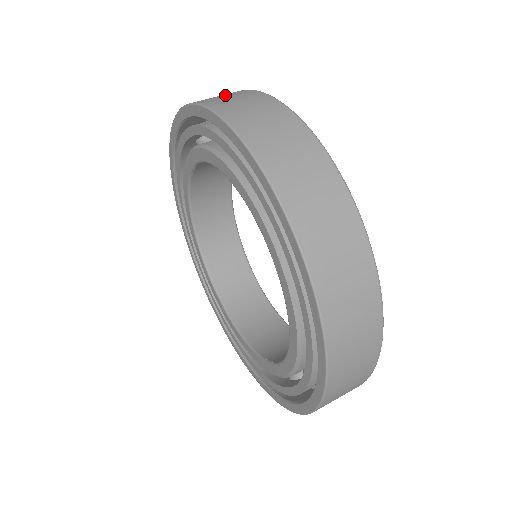
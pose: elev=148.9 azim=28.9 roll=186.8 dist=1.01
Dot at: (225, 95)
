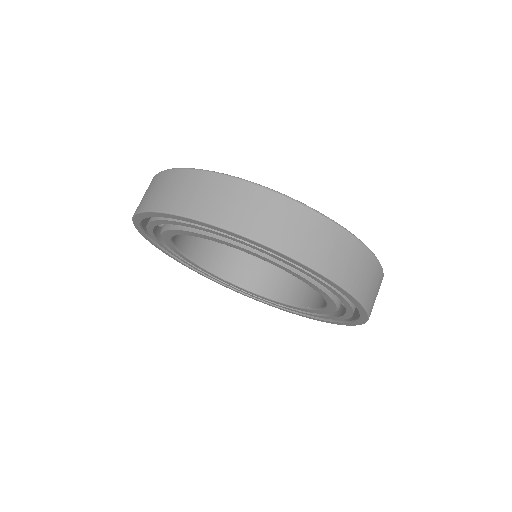
Dot at: (201, 192)
